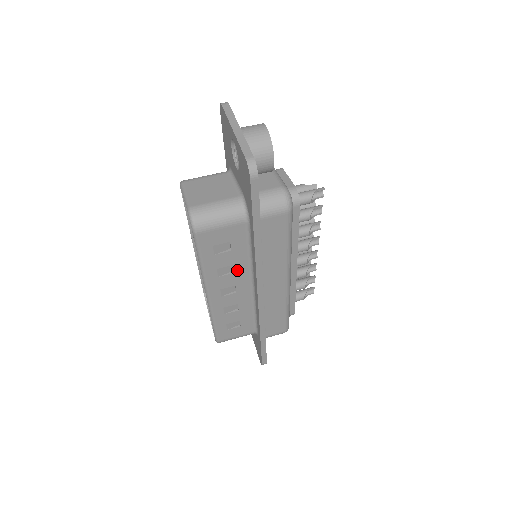
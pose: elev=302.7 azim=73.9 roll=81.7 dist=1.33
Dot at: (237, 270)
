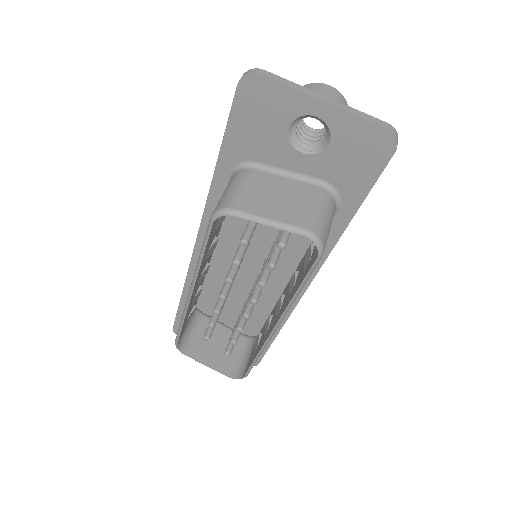
Dot at: occluded
